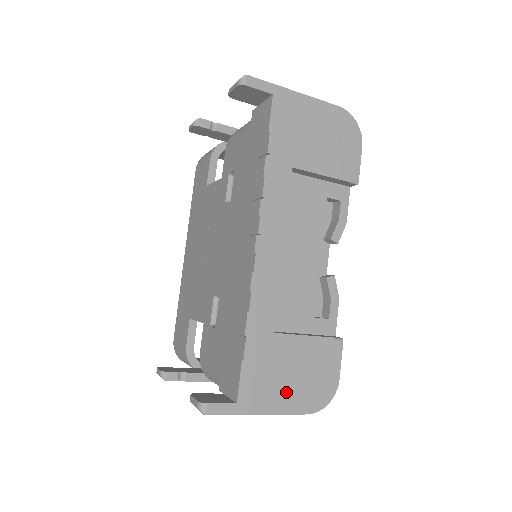
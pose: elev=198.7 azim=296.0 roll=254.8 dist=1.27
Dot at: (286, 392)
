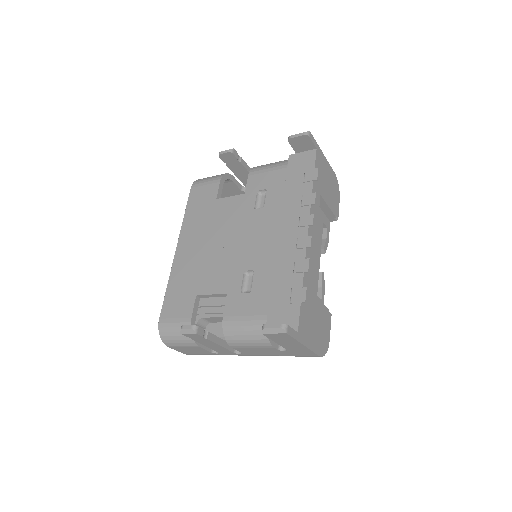
Dot at: (313, 336)
